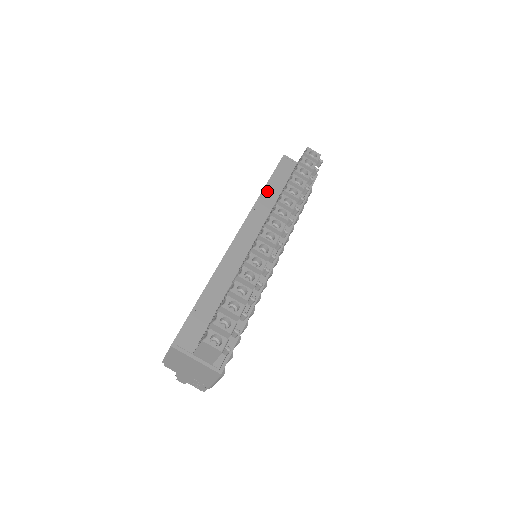
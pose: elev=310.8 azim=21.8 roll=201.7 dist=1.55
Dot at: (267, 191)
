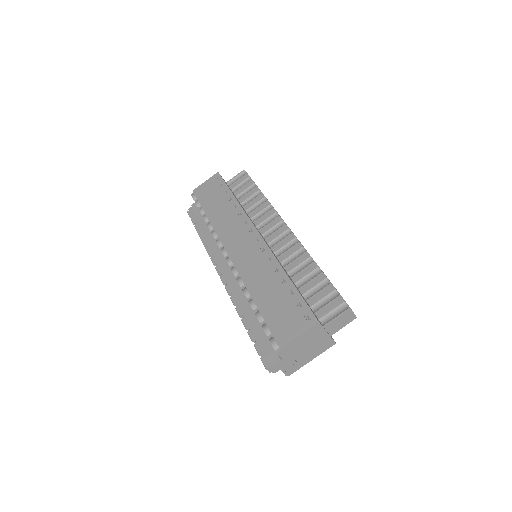
Dot at: occluded
